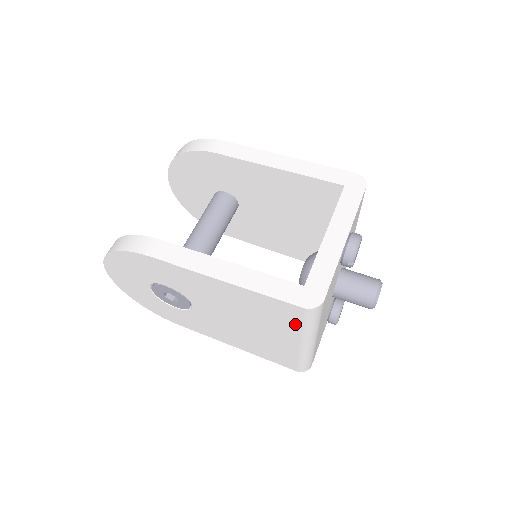
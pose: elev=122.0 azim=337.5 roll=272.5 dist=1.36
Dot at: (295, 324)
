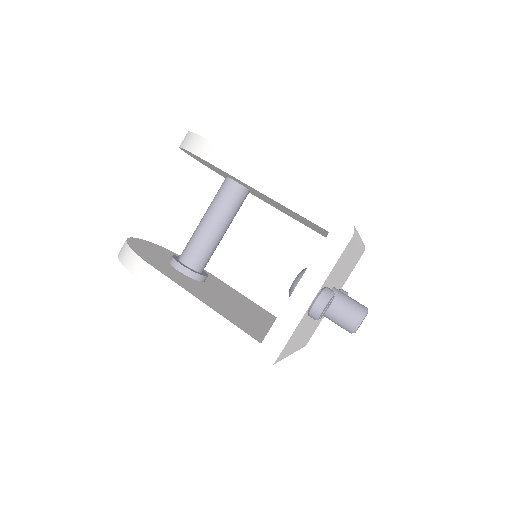
Dot at: occluded
